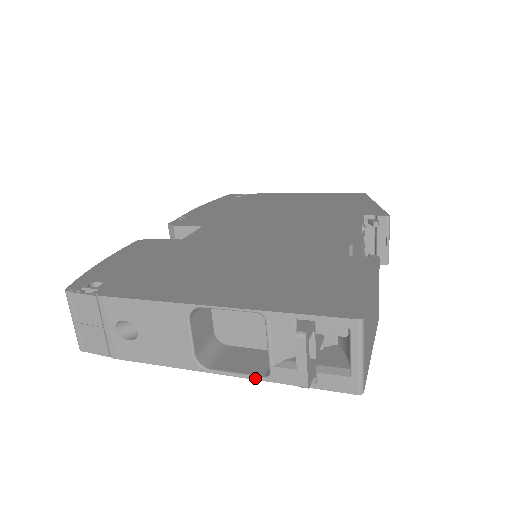
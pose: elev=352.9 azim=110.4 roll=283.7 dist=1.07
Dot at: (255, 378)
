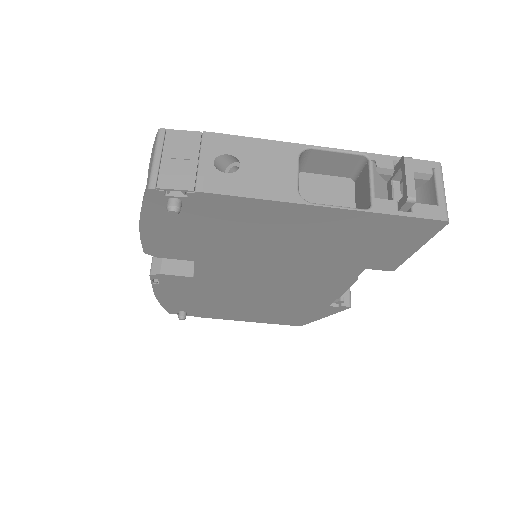
Dot at: (358, 209)
